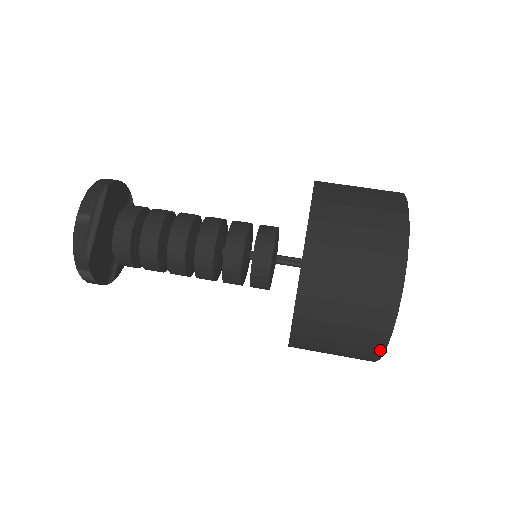
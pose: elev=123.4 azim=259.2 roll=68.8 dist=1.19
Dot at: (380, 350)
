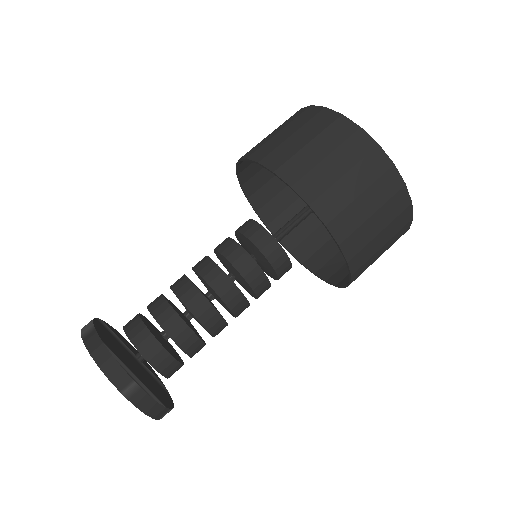
Dot at: (405, 232)
